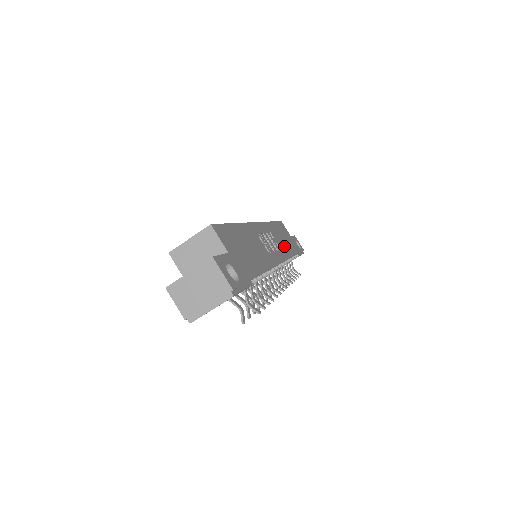
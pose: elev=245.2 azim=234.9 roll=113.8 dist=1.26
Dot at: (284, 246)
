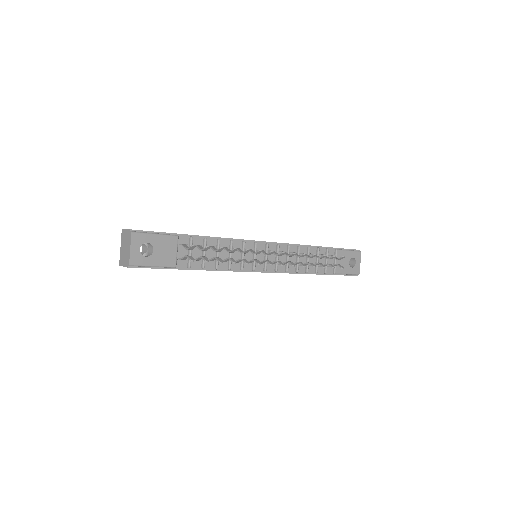
Dot at: occluded
